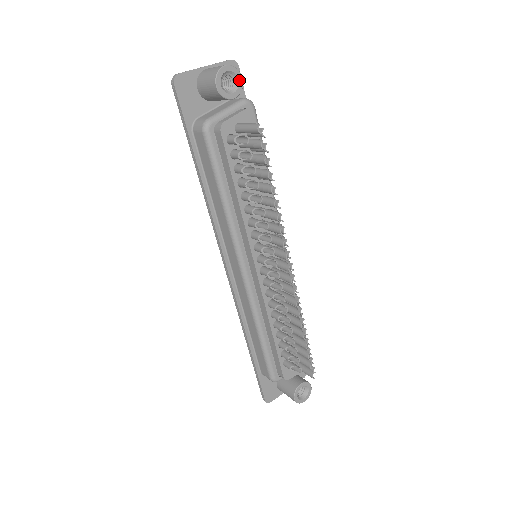
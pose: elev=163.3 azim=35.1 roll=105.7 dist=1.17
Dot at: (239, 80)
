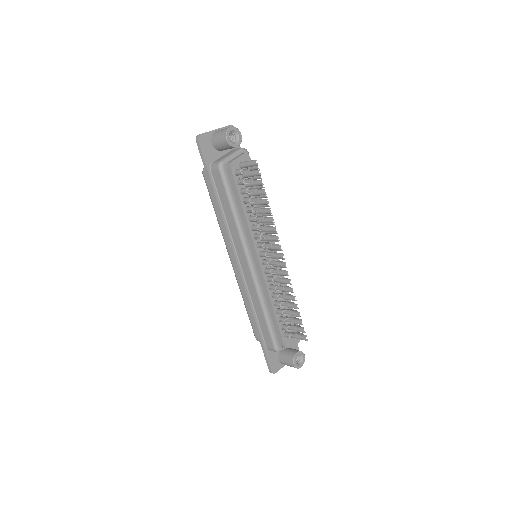
Dot at: (239, 135)
